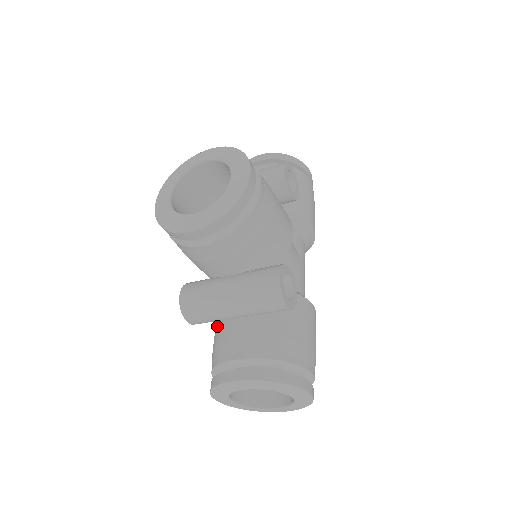
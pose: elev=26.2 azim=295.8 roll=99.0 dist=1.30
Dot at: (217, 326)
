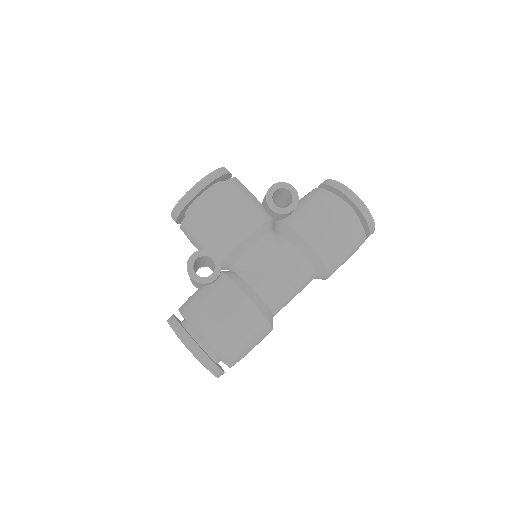
Dot at: occluded
